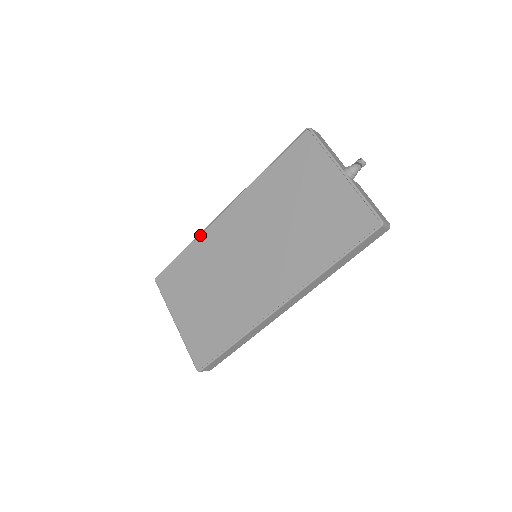
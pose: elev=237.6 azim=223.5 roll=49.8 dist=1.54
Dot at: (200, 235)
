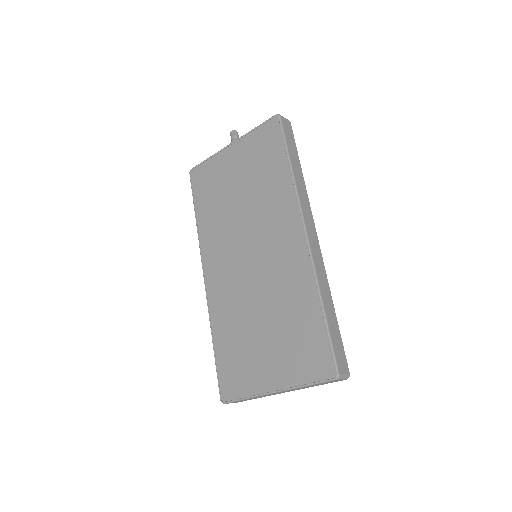
Dot at: (210, 314)
